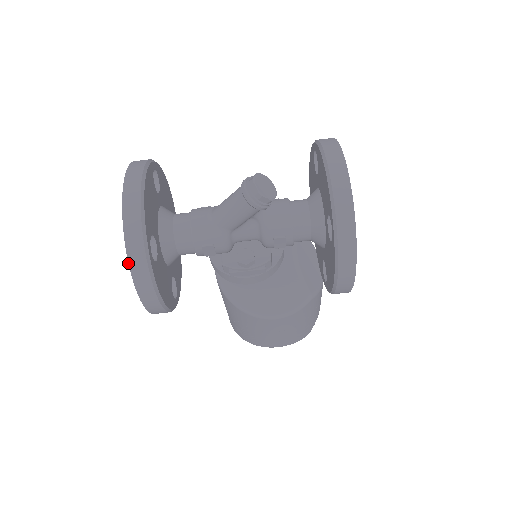
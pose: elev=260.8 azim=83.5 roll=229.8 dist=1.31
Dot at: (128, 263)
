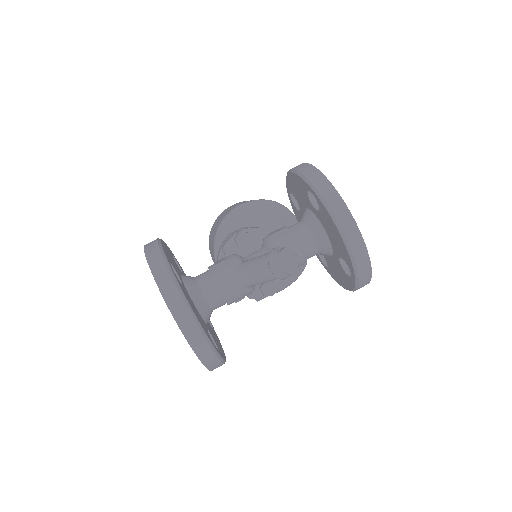
Dot at: occluded
